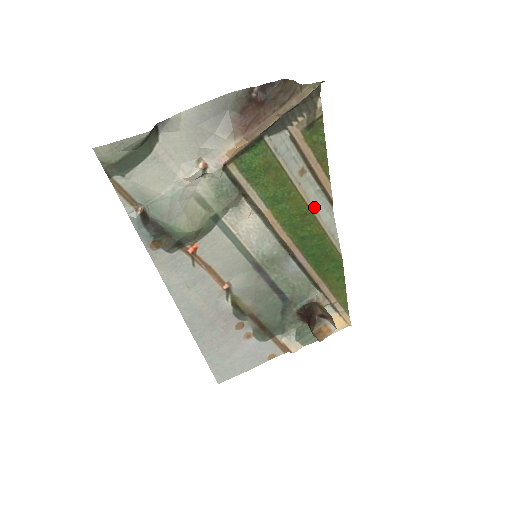
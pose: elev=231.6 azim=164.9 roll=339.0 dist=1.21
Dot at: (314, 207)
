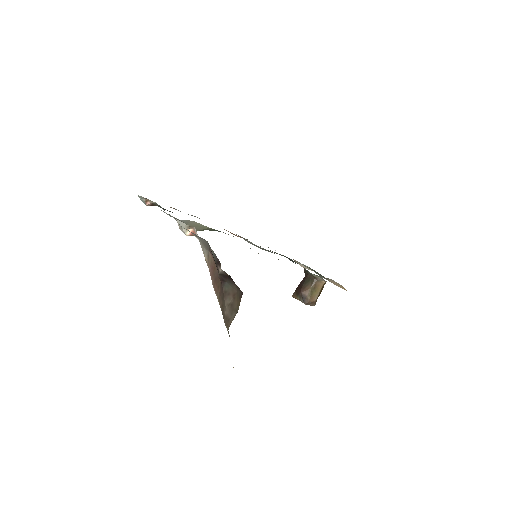
Dot at: occluded
